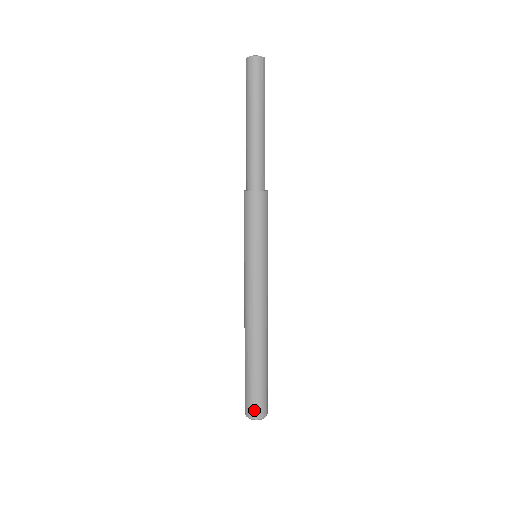
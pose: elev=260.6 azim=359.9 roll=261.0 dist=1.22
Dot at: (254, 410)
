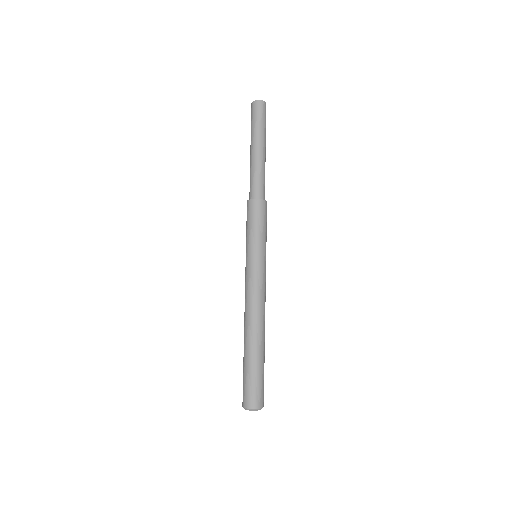
Dot at: (258, 399)
